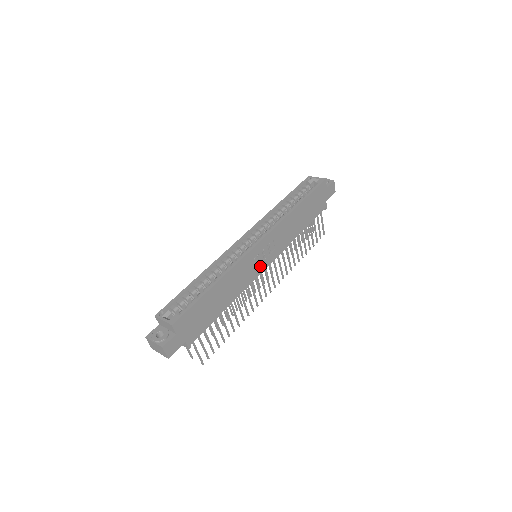
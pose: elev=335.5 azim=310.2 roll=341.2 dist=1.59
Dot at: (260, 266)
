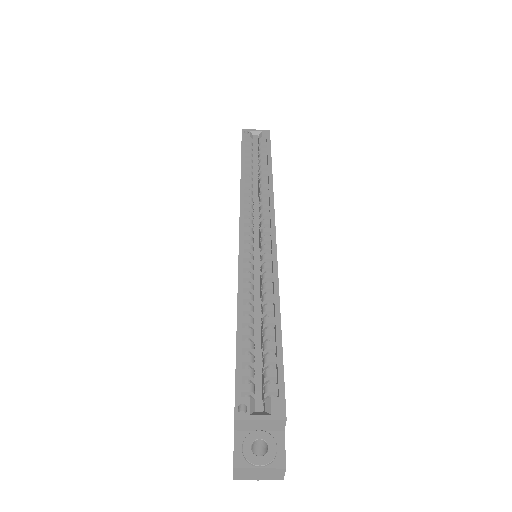
Dot at: occluded
